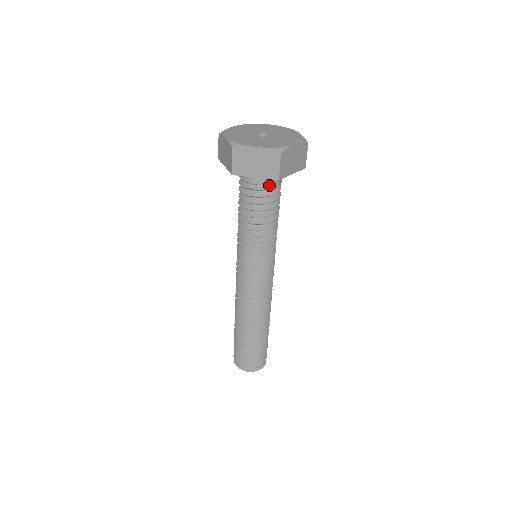
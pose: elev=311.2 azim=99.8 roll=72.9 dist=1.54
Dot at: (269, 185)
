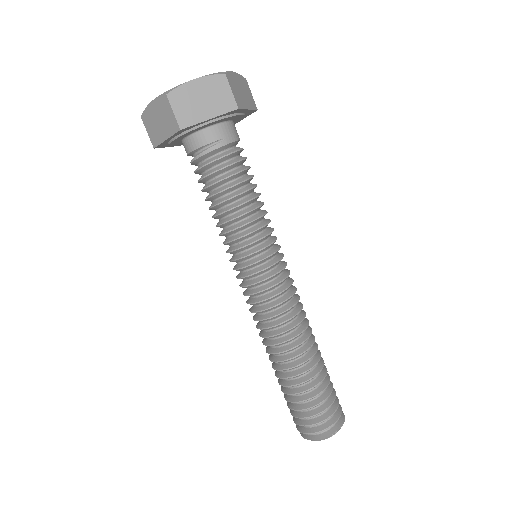
Dot at: (229, 138)
